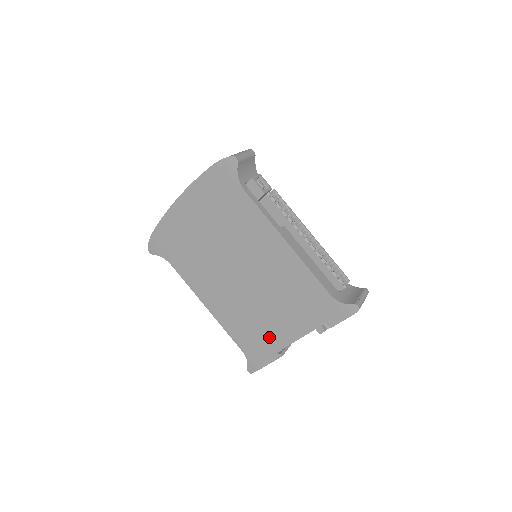
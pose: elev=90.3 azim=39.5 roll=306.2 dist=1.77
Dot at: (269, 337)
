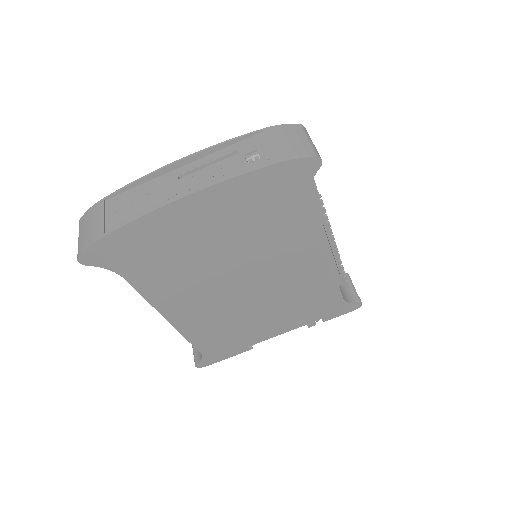
Dot at: (246, 336)
